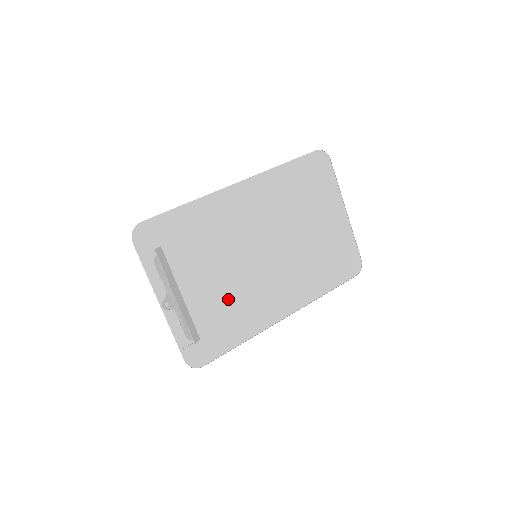
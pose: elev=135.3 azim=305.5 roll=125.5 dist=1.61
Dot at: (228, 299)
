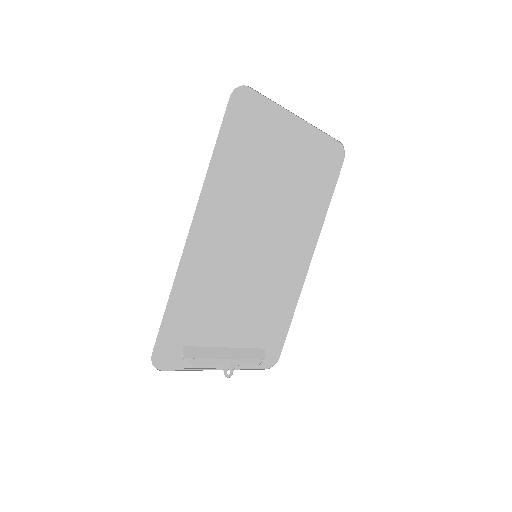
Dot at: (261, 306)
